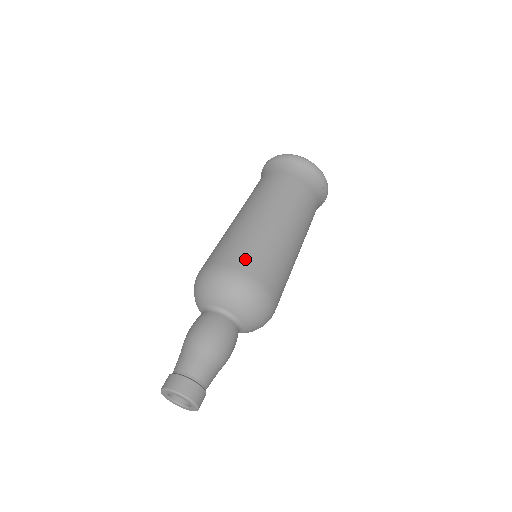
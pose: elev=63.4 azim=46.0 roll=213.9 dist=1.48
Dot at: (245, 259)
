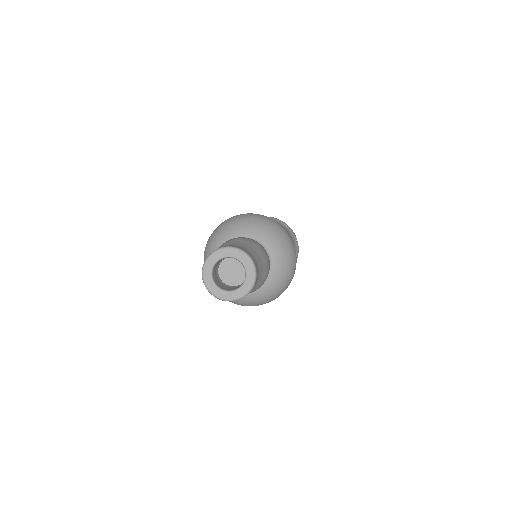
Dot at: occluded
